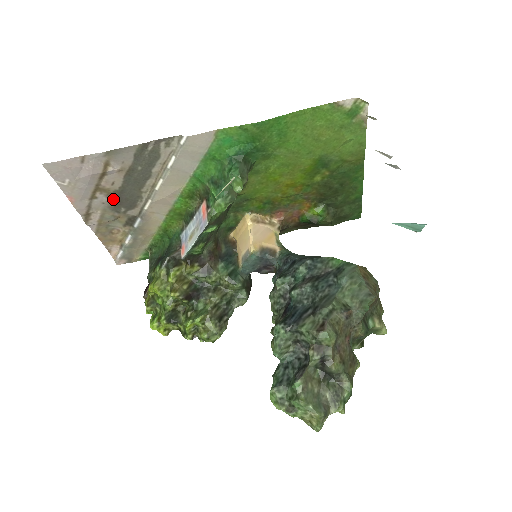
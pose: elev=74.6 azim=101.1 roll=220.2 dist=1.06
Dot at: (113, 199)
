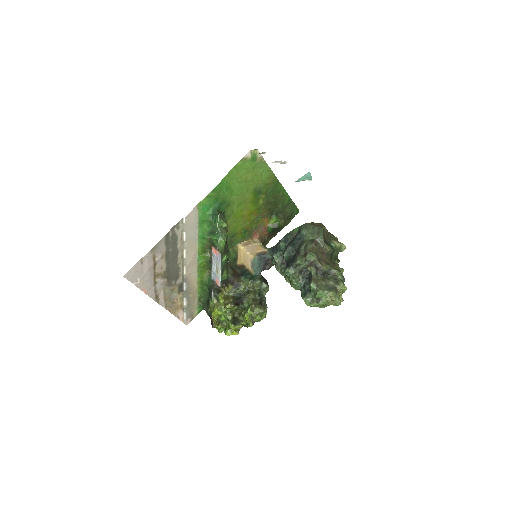
Dot at: (166, 278)
